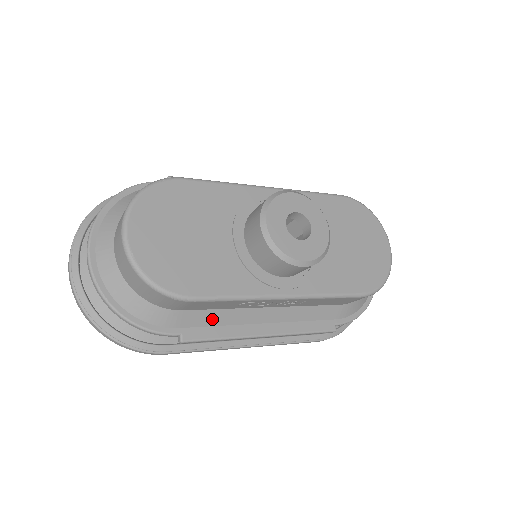
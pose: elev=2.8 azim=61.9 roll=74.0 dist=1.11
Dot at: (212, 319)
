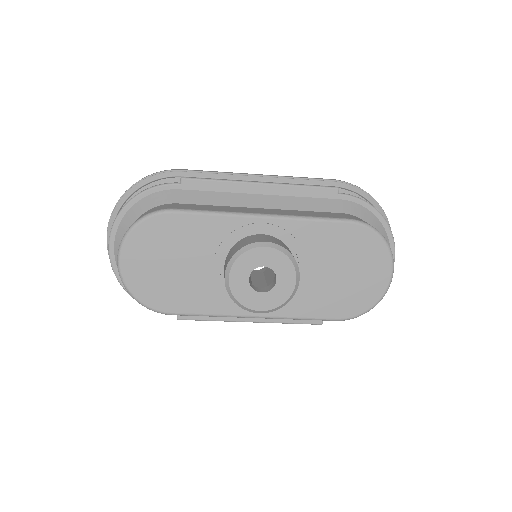
Dot at: occluded
